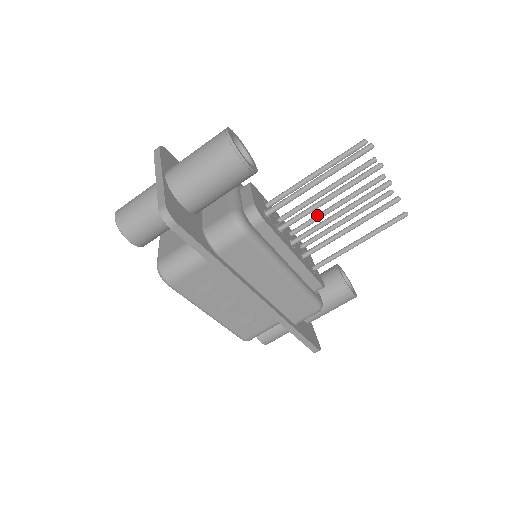
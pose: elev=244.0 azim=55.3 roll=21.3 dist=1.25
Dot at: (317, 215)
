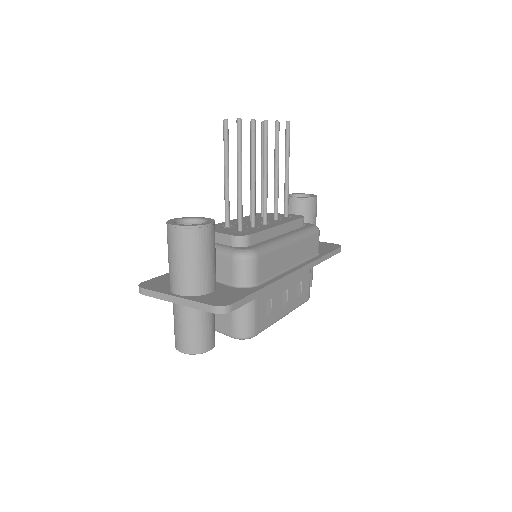
Dot at: (250, 190)
